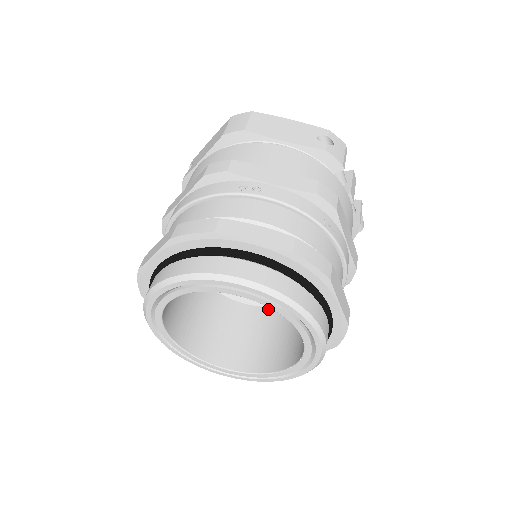
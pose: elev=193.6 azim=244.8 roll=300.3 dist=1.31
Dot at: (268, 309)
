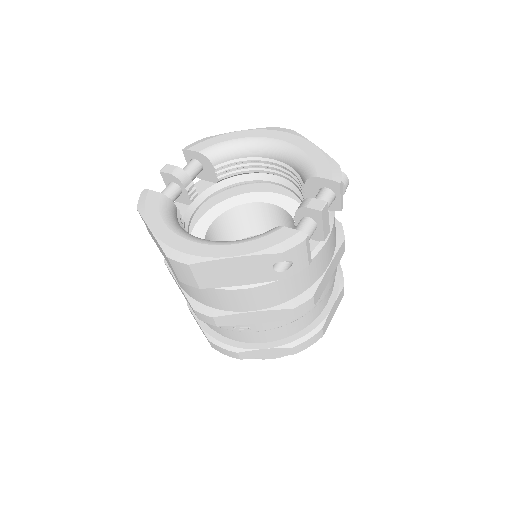
Dot at: occluded
